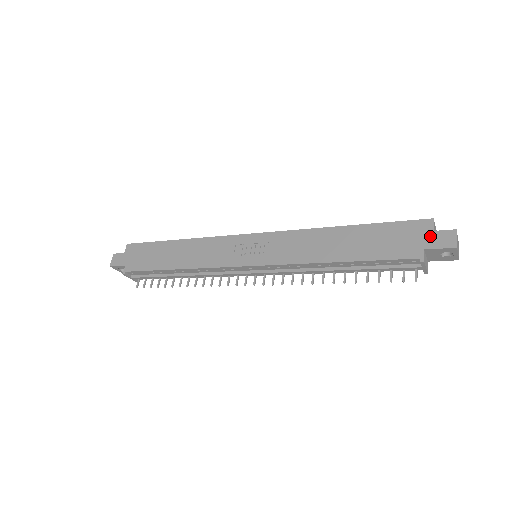
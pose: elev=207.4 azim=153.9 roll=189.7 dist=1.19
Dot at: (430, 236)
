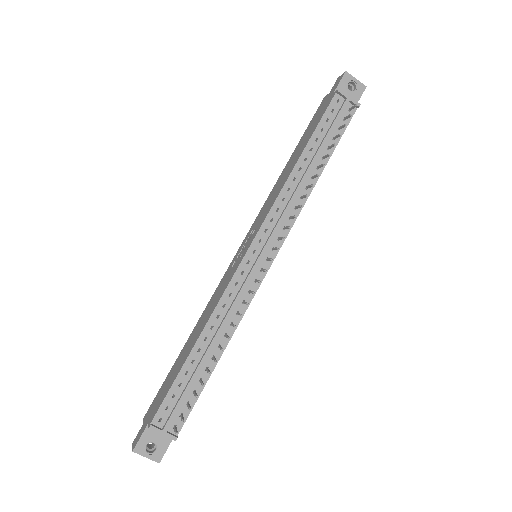
Dot at: (330, 93)
